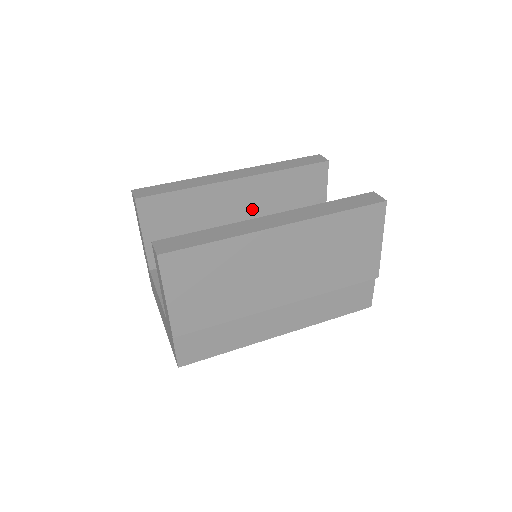
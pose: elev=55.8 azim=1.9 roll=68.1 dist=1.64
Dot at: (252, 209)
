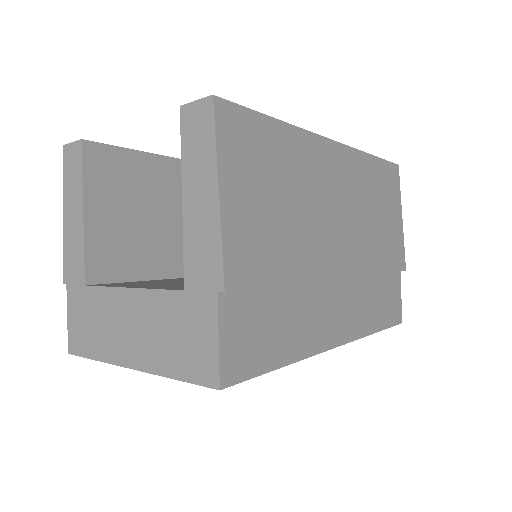
Dot at: occluded
